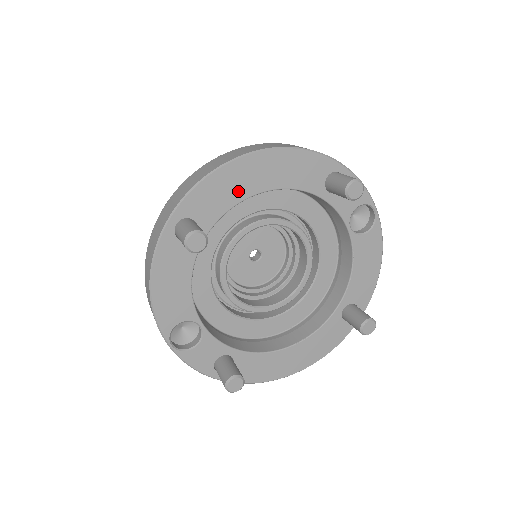
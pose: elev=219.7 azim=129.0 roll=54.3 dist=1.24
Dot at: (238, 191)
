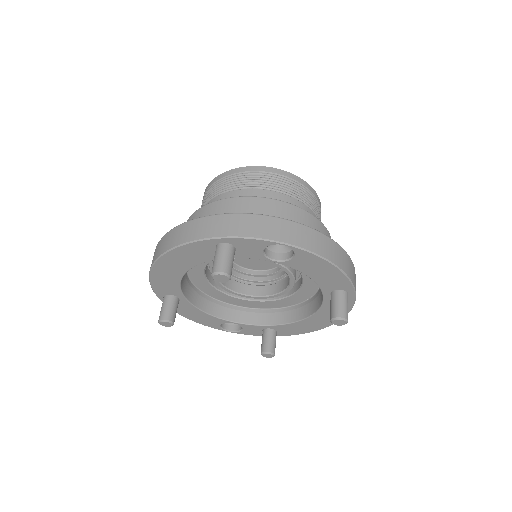
Dot at: (173, 277)
